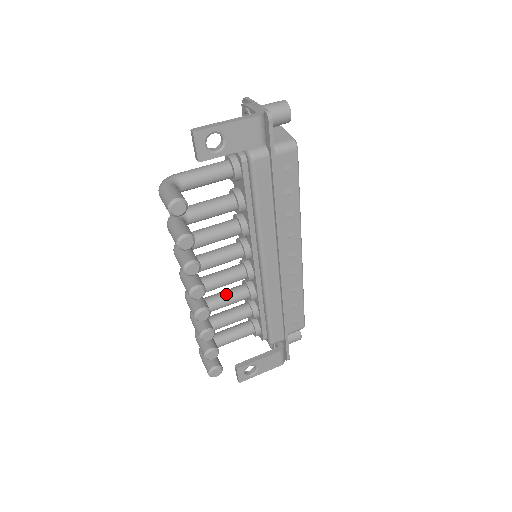
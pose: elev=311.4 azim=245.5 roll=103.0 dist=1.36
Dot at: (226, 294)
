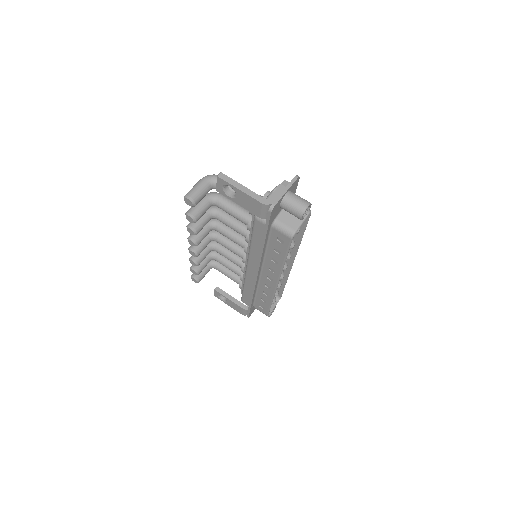
Dot at: (231, 253)
